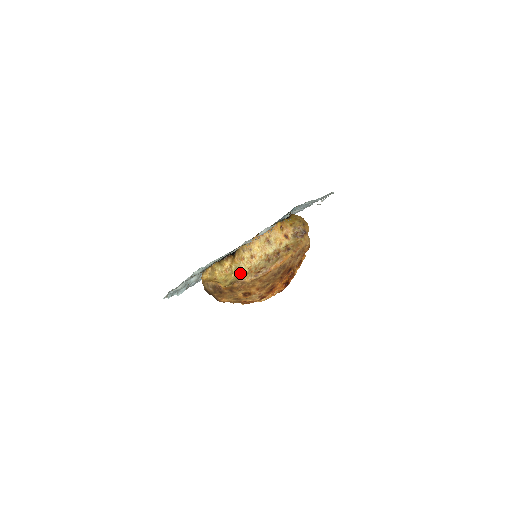
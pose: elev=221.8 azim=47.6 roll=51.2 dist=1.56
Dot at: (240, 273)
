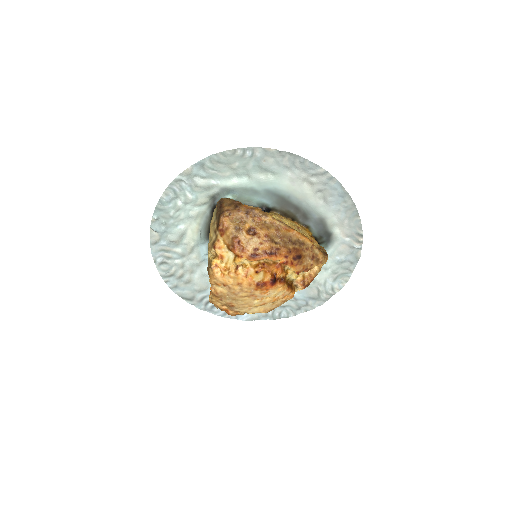
Dot at: occluded
